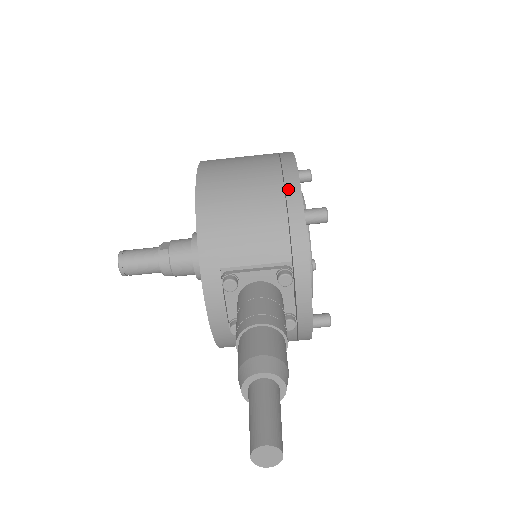
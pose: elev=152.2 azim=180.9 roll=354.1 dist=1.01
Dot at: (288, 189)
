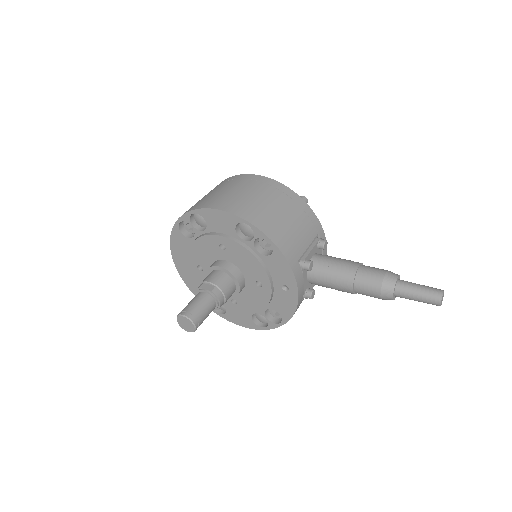
Dot at: (288, 194)
